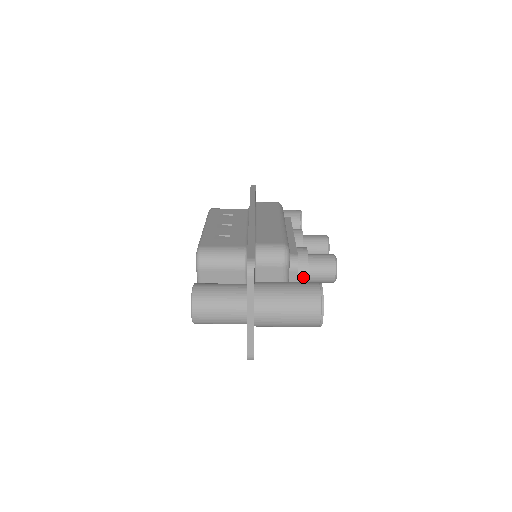
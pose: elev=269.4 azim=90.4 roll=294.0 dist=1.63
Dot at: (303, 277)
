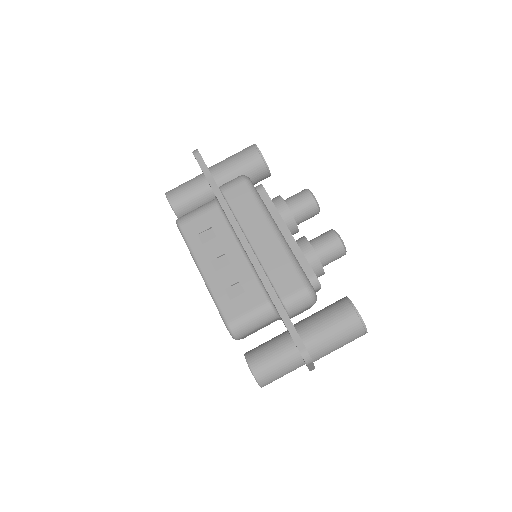
Dot at: (320, 275)
